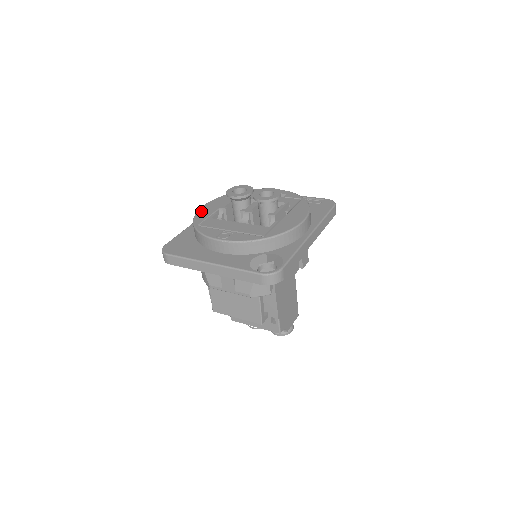
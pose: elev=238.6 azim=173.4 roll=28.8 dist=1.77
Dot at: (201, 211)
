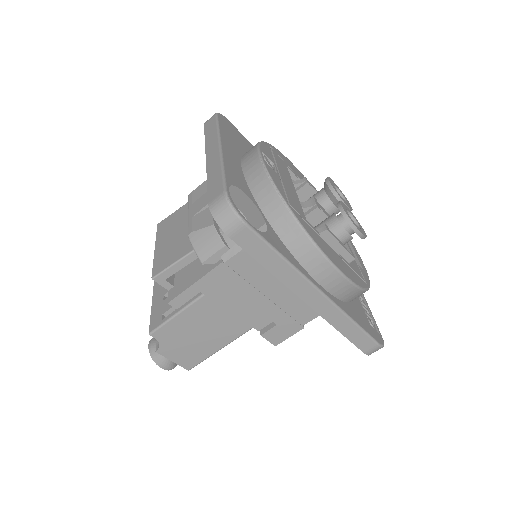
Dot at: occluded
